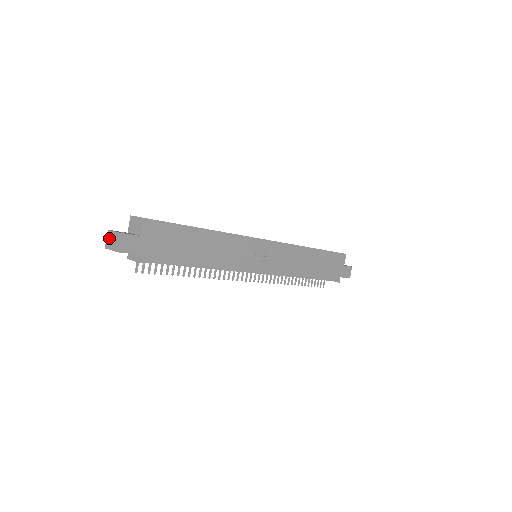
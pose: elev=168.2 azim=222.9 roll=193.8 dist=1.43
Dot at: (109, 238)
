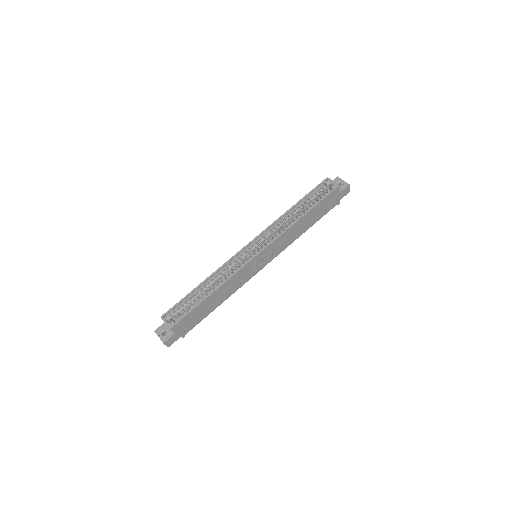
Dot at: occluded
